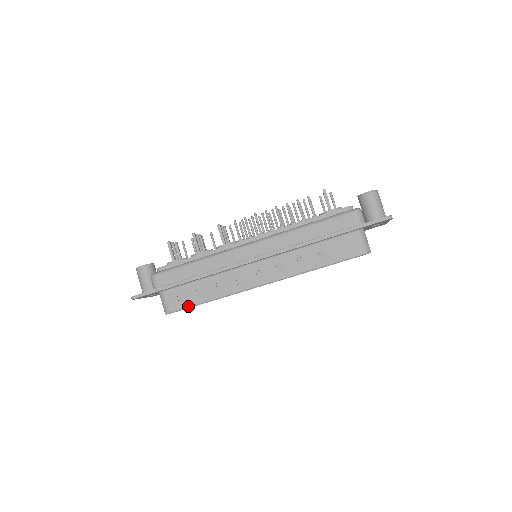
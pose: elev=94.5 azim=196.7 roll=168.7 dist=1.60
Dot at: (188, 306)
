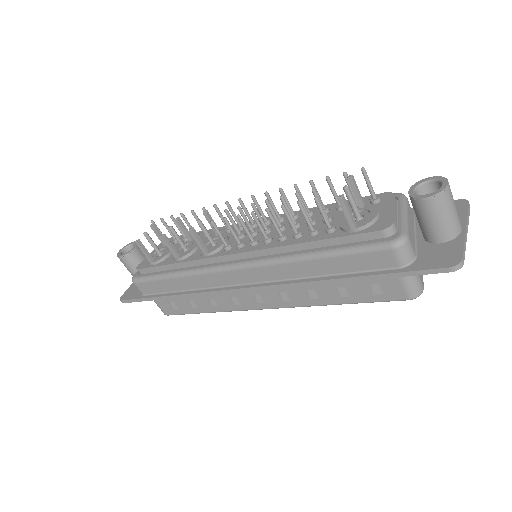
Dot at: (184, 314)
